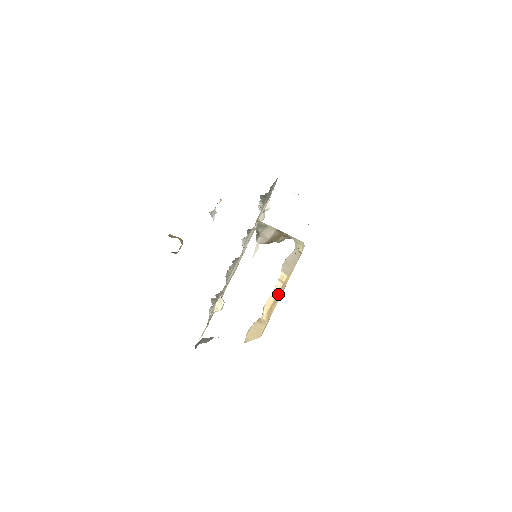
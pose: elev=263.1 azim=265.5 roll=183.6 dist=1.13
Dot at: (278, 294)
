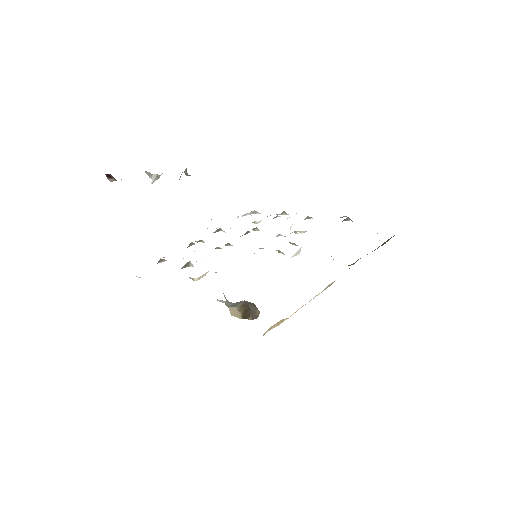
Dot at: occluded
